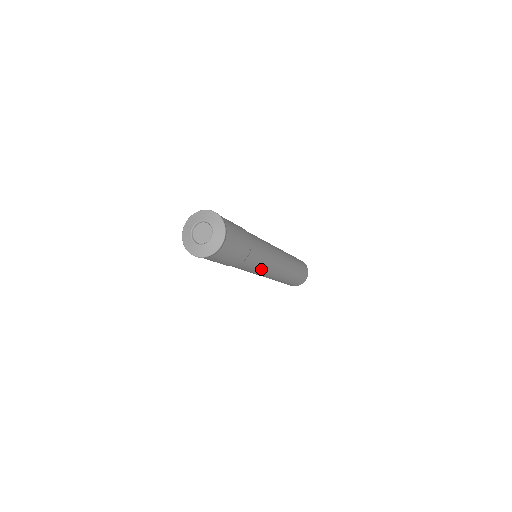
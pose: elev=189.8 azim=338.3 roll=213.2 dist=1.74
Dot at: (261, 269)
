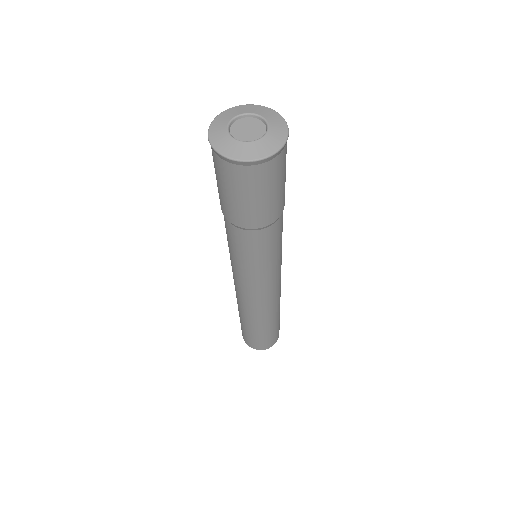
Dot at: (246, 270)
